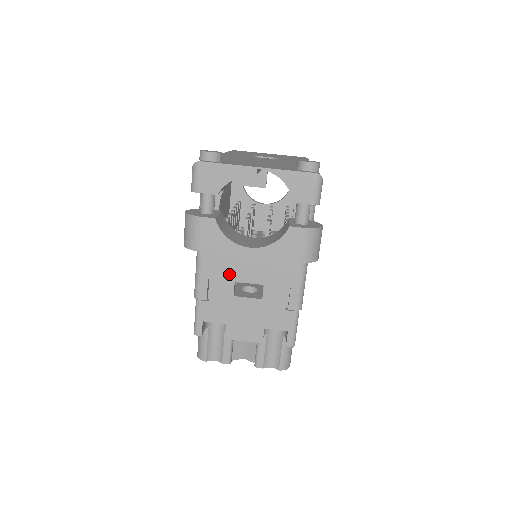
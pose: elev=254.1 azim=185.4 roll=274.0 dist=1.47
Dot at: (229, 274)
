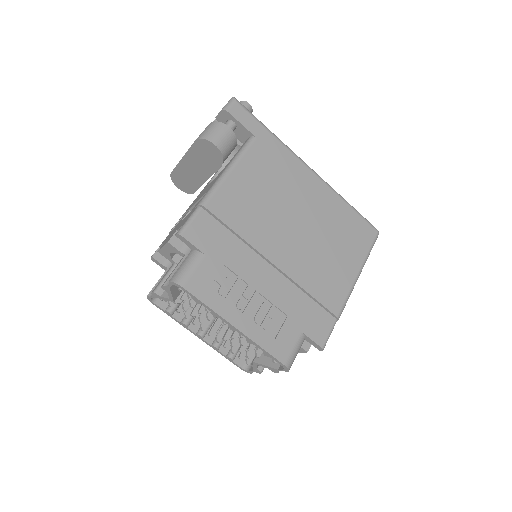
Dot at: occluded
